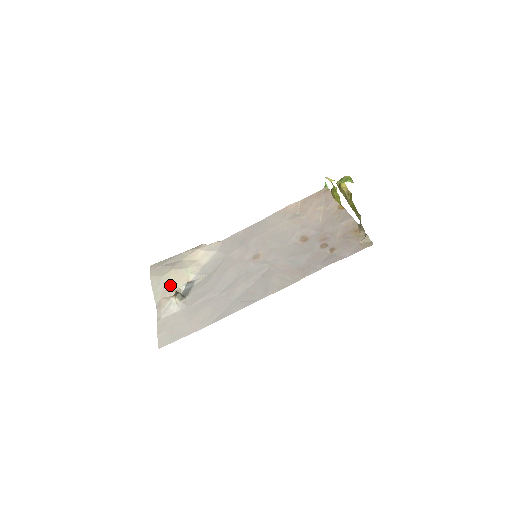
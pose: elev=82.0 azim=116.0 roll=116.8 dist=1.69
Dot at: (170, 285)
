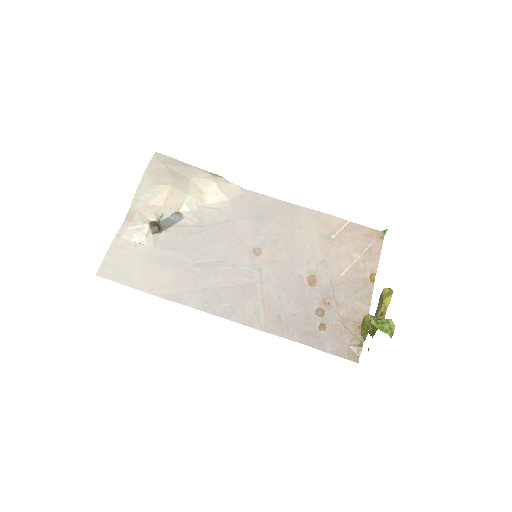
Dot at: (157, 203)
